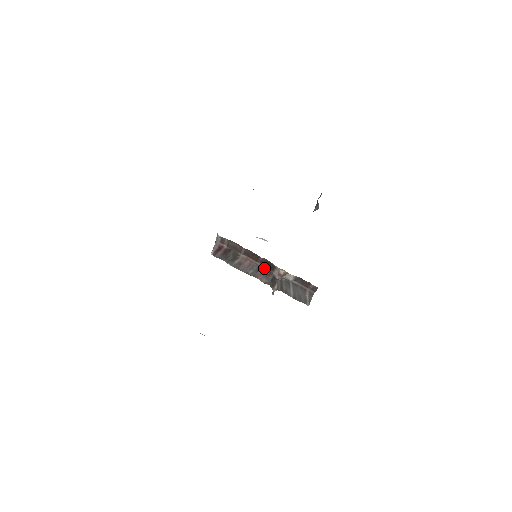
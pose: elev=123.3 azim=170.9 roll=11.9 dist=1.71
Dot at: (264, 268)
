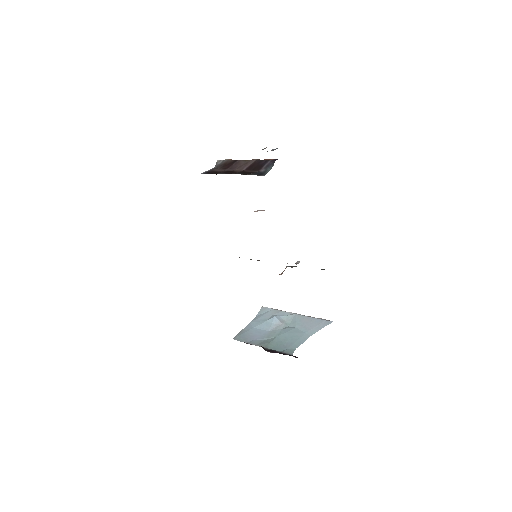
Dot at: occluded
